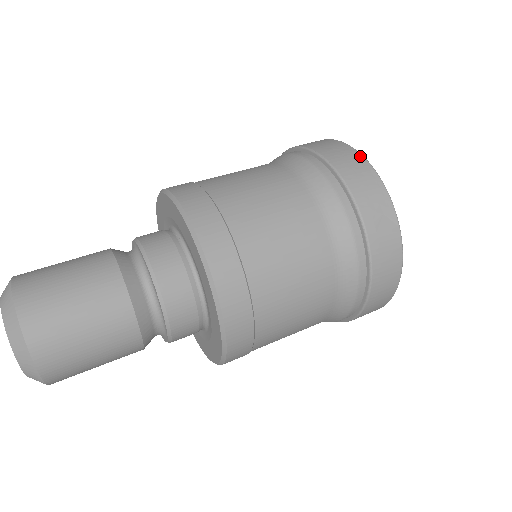
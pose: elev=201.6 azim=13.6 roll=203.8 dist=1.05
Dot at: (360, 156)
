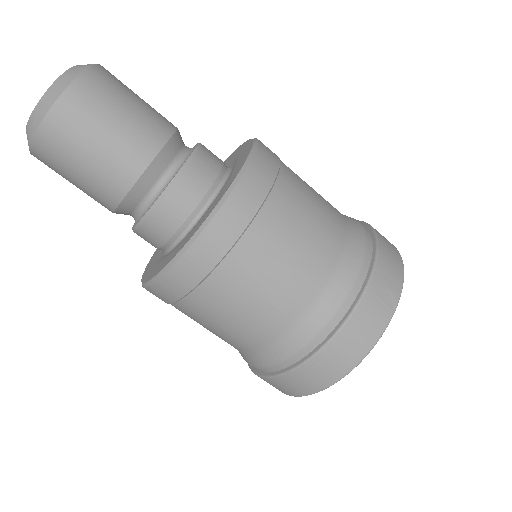
Dot at: (398, 251)
